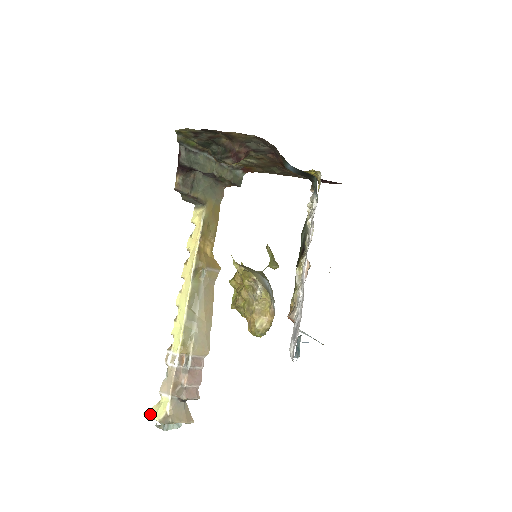
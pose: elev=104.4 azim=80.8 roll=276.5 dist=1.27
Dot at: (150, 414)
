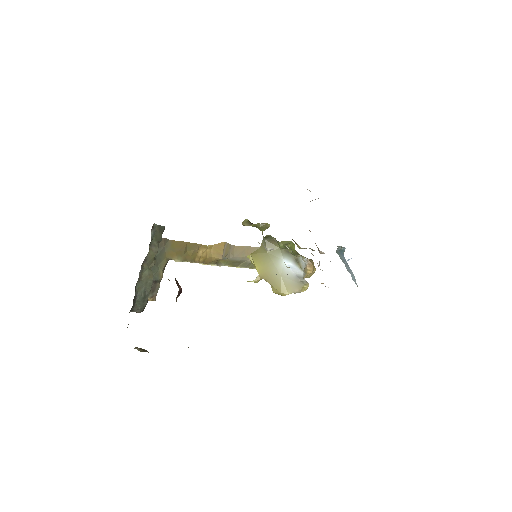
Dot at: occluded
